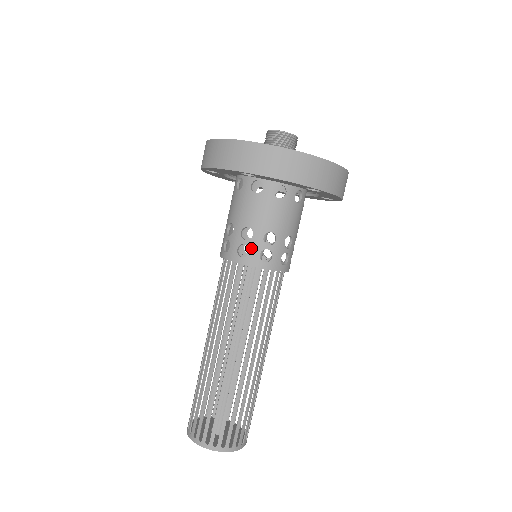
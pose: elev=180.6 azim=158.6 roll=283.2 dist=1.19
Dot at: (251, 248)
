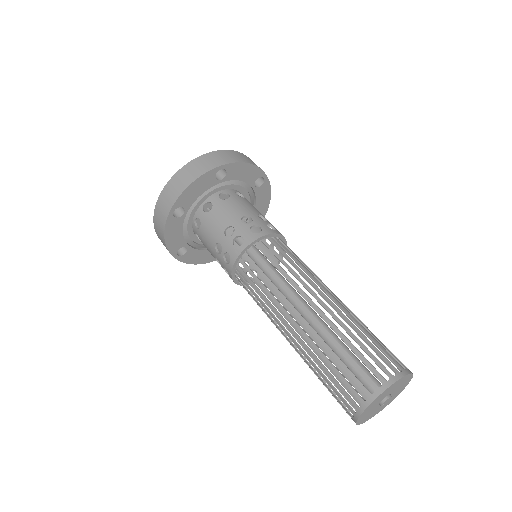
Dot at: (259, 225)
